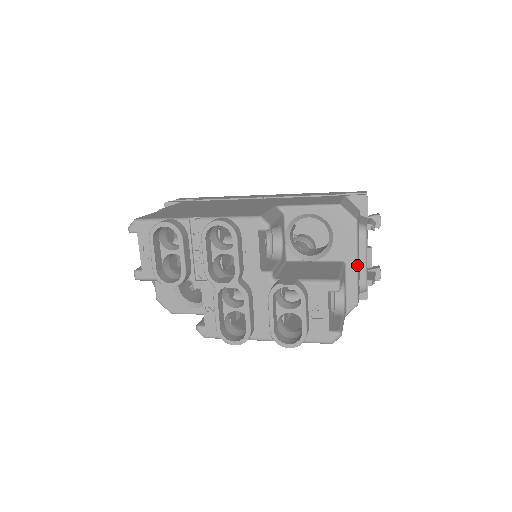
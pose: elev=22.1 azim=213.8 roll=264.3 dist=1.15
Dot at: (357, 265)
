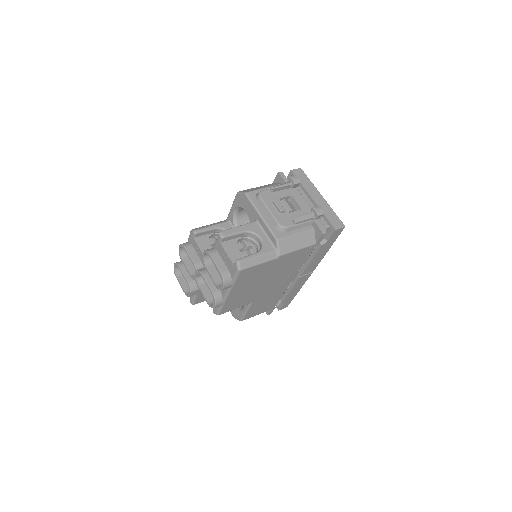
Dot at: (261, 217)
